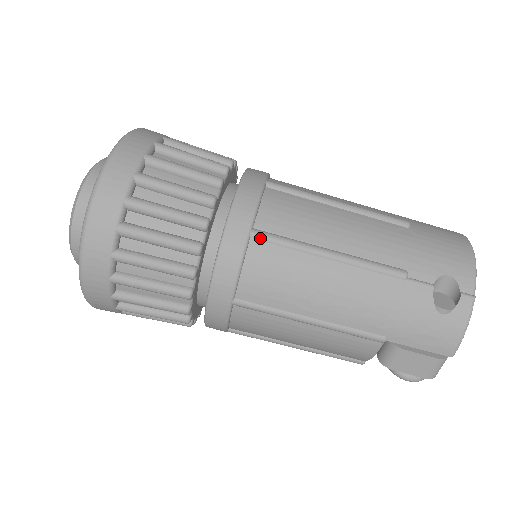
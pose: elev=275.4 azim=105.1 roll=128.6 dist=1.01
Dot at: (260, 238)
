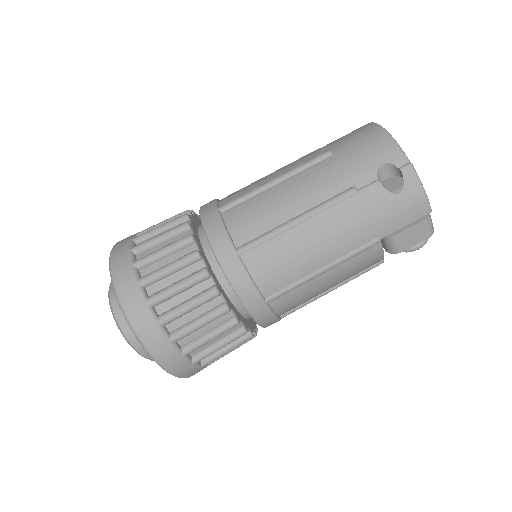
Dot at: (246, 251)
